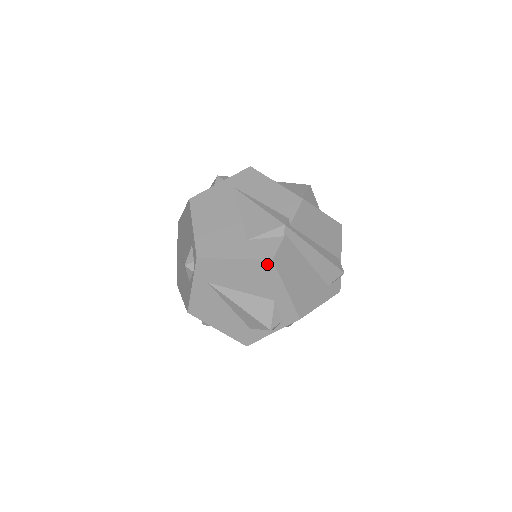
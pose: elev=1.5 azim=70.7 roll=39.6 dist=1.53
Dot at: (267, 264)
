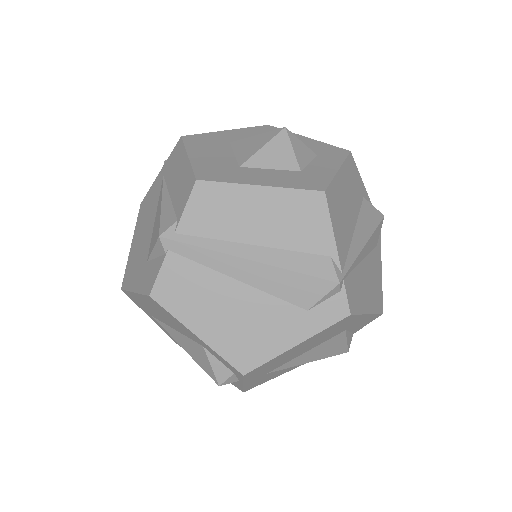
Dot at: (152, 301)
